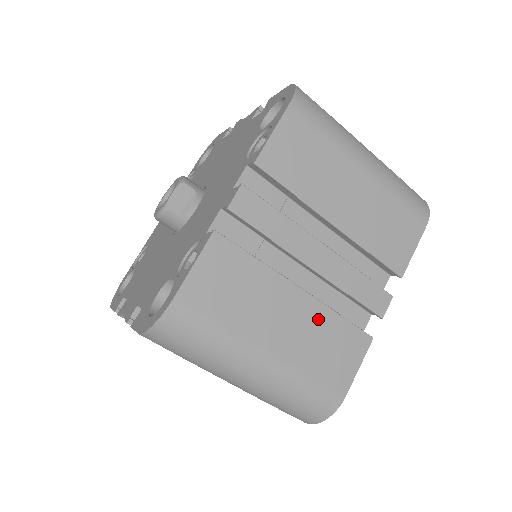
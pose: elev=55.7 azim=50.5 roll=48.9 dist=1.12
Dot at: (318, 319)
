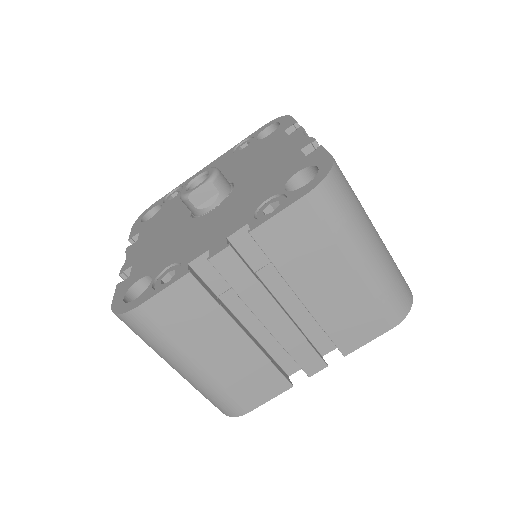
Dot at: (251, 359)
